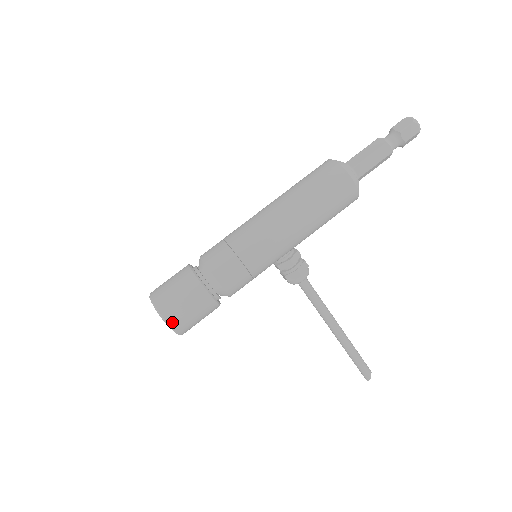
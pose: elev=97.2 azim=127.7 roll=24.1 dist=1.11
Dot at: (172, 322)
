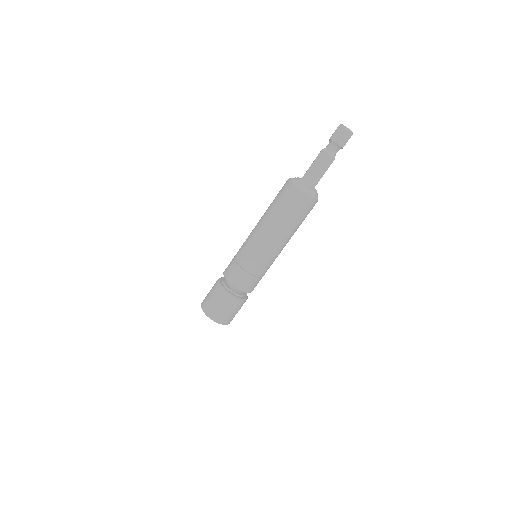
Dot at: occluded
